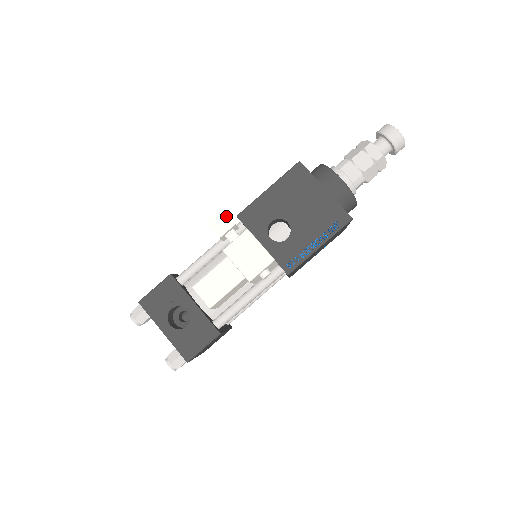
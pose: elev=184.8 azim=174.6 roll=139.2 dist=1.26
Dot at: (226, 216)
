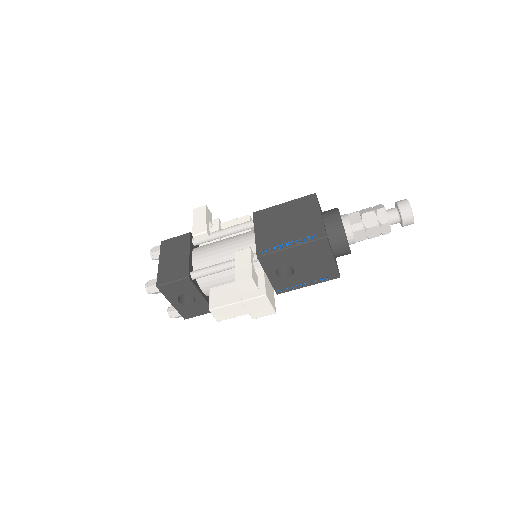
Dot at: (253, 284)
